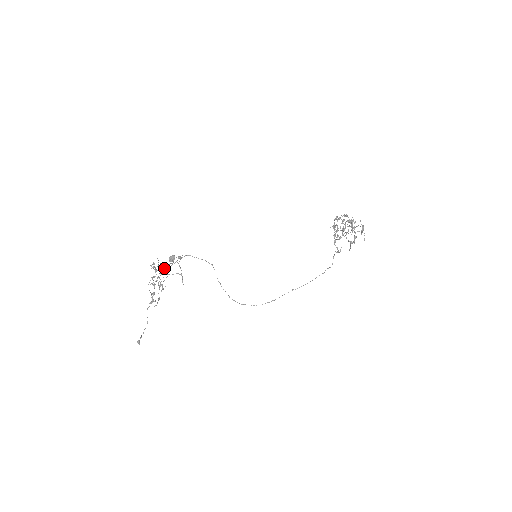
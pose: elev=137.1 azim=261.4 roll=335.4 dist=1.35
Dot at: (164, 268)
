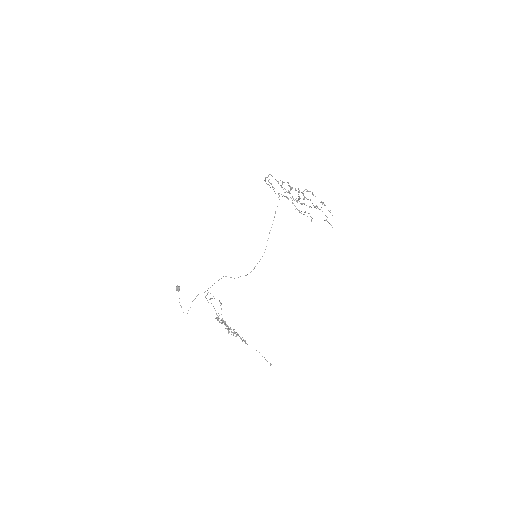
Dot at: (218, 317)
